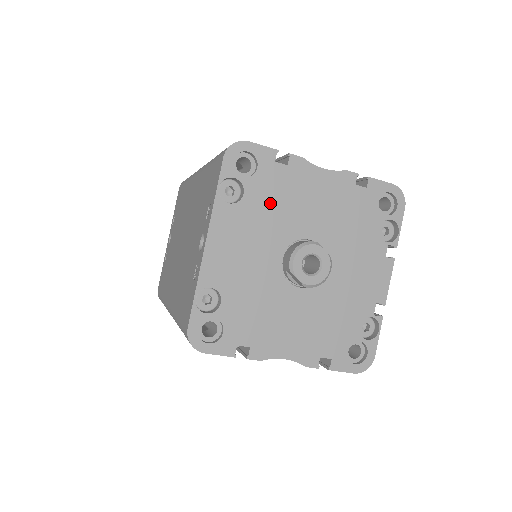
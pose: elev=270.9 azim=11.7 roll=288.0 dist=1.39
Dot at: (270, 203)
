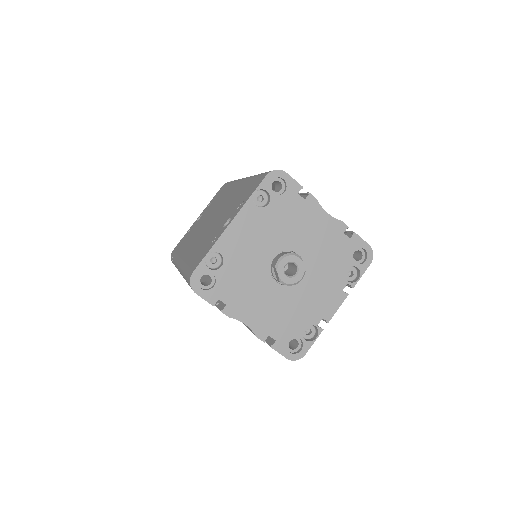
Dot at: (282, 218)
